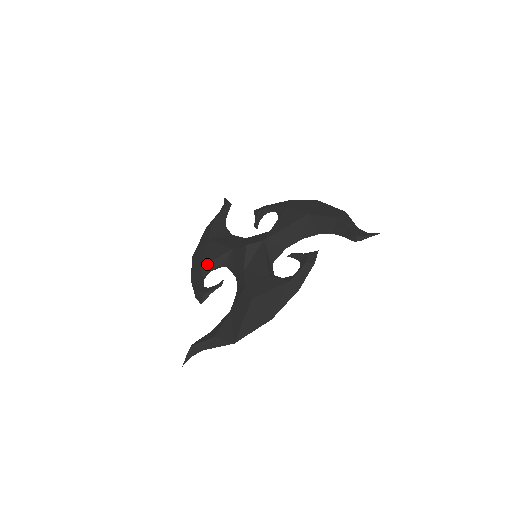
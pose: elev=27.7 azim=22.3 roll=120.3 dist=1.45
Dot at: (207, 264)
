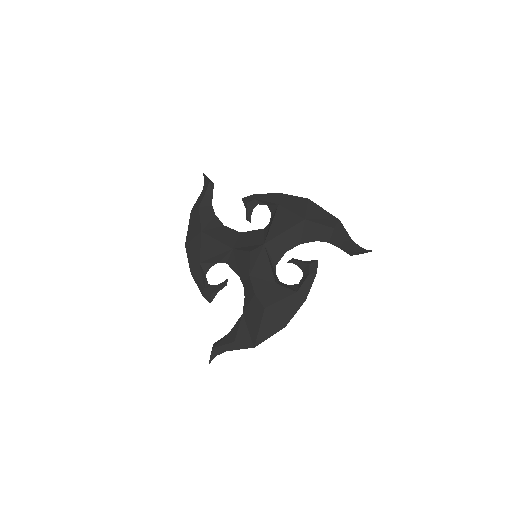
Dot at: (207, 260)
